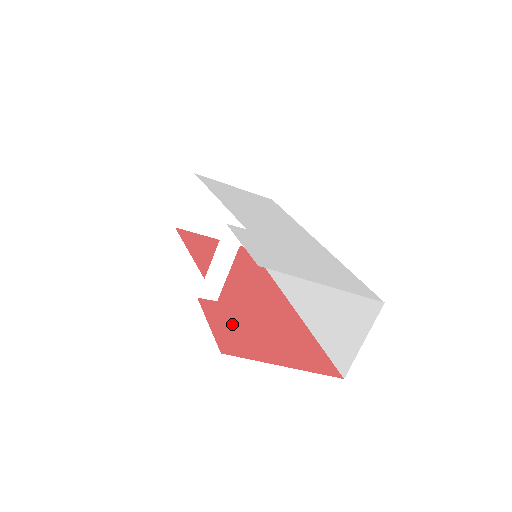
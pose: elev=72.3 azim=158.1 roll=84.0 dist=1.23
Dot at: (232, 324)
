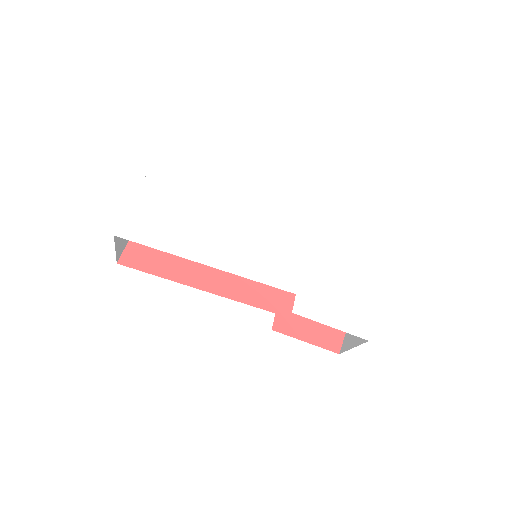
Dot at: (306, 322)
